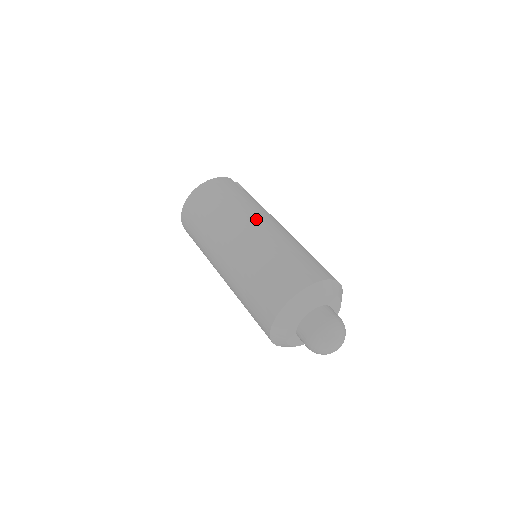
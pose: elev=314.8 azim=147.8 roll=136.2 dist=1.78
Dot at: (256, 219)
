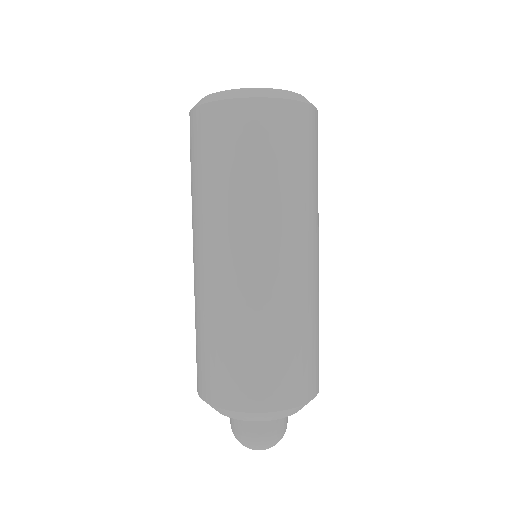
Dot at: (314, 244)
